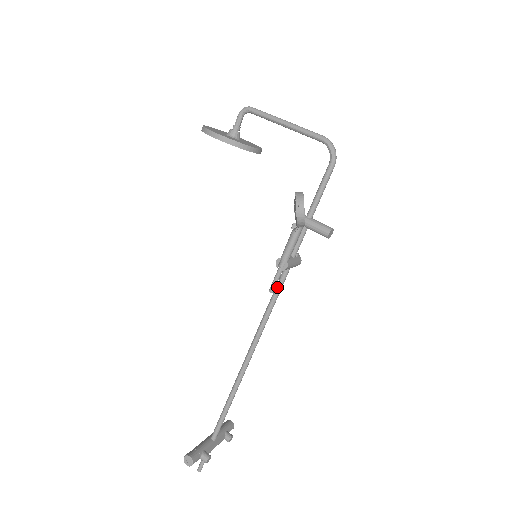
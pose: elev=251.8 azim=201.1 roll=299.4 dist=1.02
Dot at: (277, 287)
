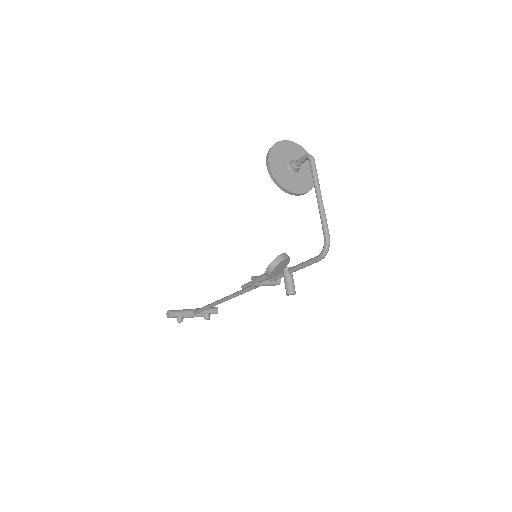
Dot at: occluded
